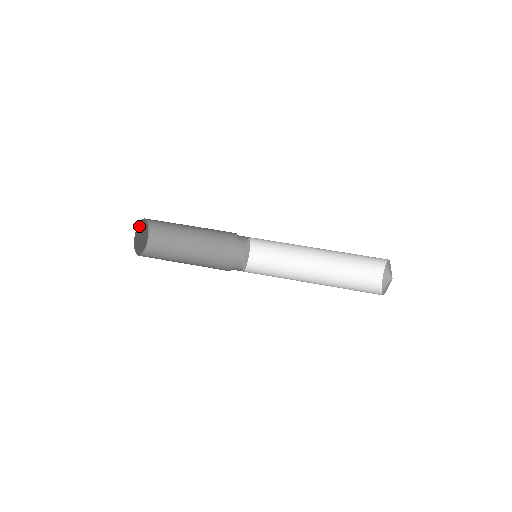
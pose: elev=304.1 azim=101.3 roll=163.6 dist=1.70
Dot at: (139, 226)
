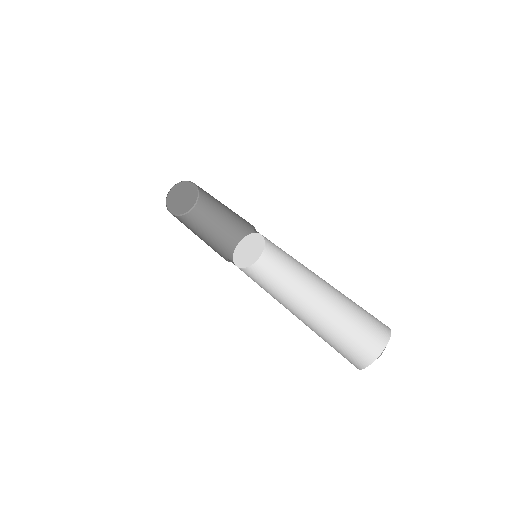
Dot at: (193, 190)
